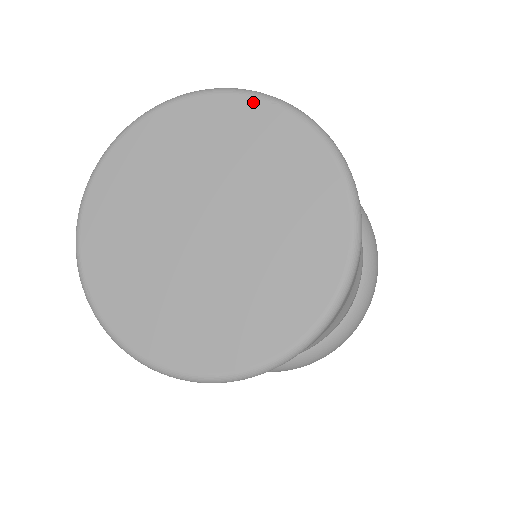
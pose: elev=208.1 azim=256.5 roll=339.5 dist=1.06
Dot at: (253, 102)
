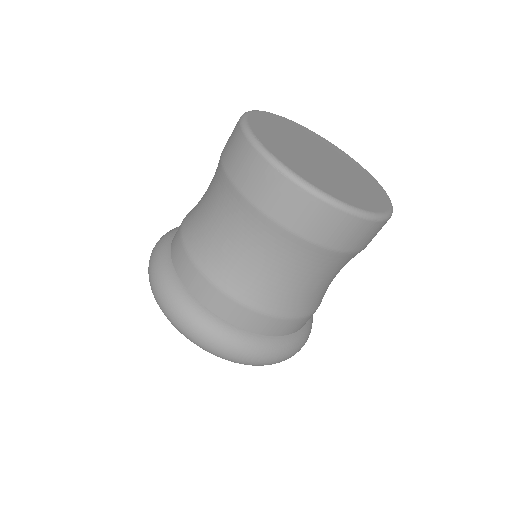
Dot at: (329, 142)
